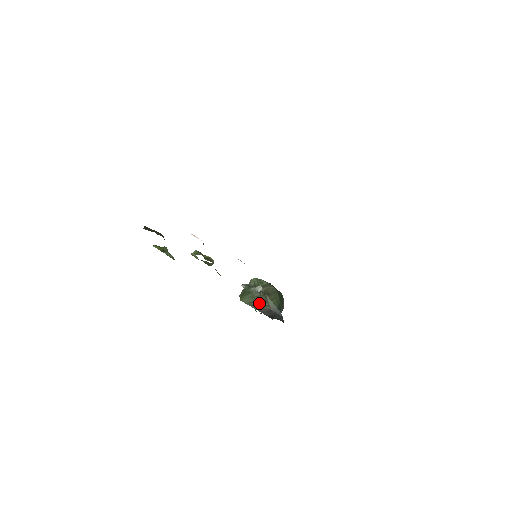
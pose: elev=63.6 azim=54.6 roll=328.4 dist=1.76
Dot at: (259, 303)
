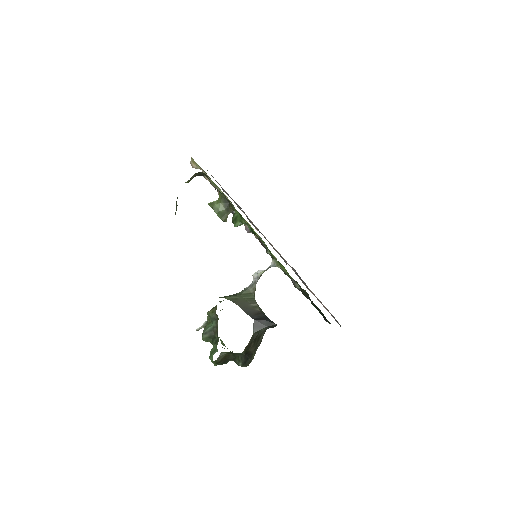
Dot at: (246, 302)
